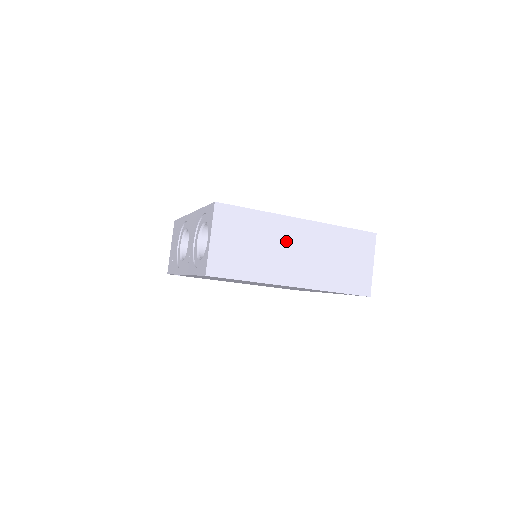
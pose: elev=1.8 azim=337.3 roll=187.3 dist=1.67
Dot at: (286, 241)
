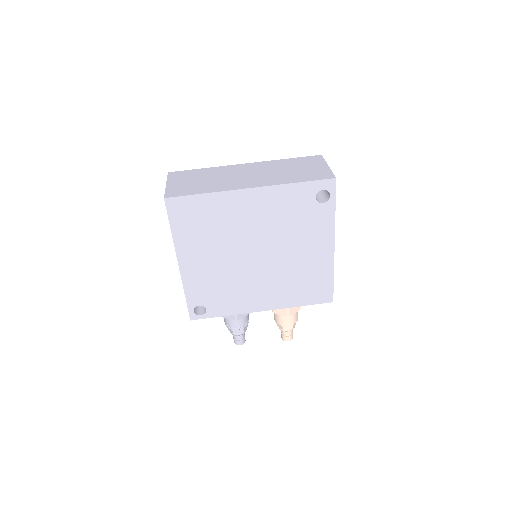
Dot at: (234, 173)
